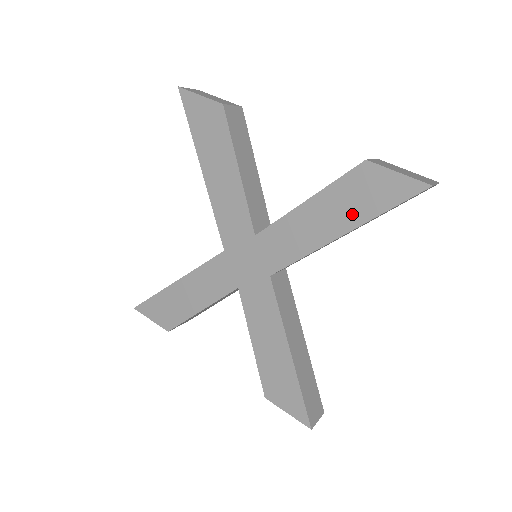
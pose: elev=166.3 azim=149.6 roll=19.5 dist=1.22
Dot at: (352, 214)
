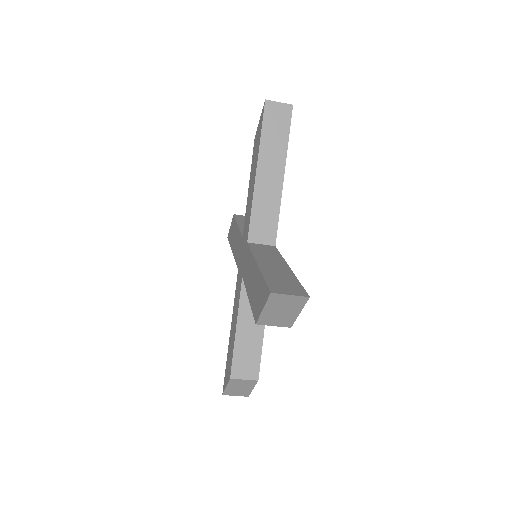
Dot at: (256, 158)
